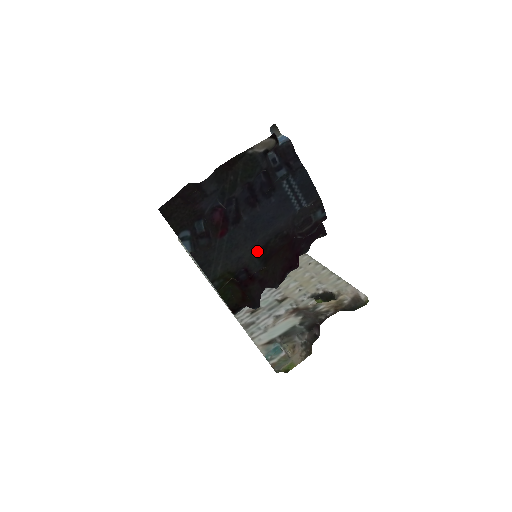
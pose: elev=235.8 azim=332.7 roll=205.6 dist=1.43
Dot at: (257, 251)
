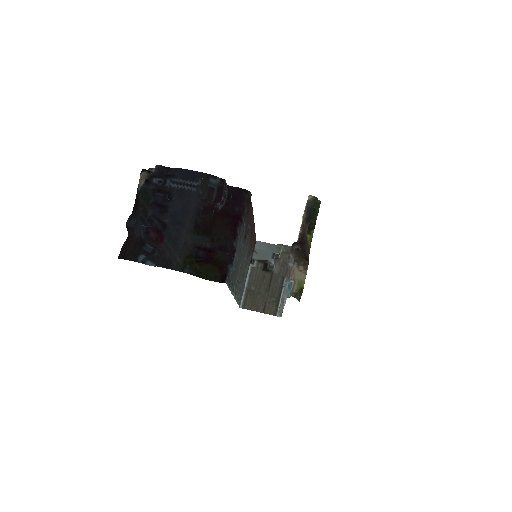
Dot at: (193, 232)
